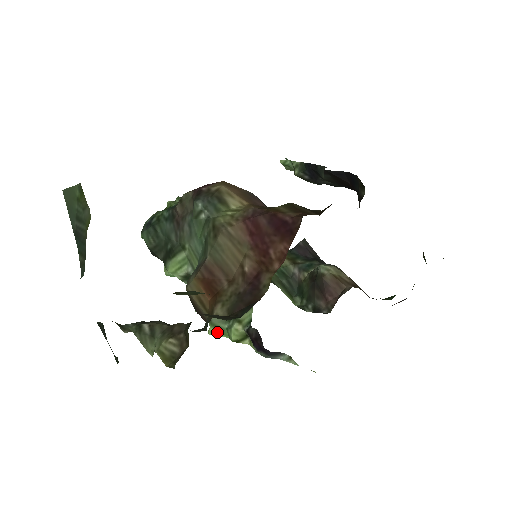
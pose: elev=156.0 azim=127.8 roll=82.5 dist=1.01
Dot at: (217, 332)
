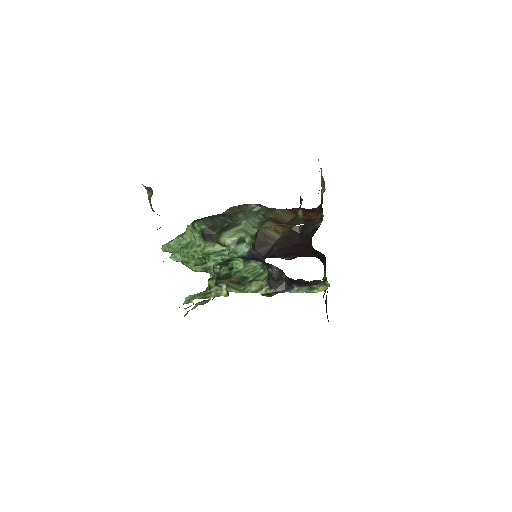
Dot at: (236, 291)
